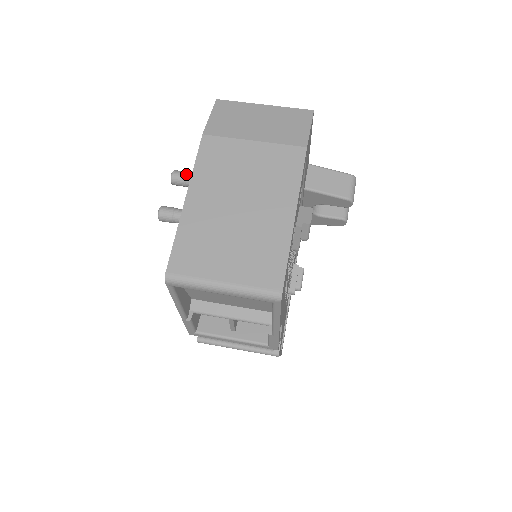
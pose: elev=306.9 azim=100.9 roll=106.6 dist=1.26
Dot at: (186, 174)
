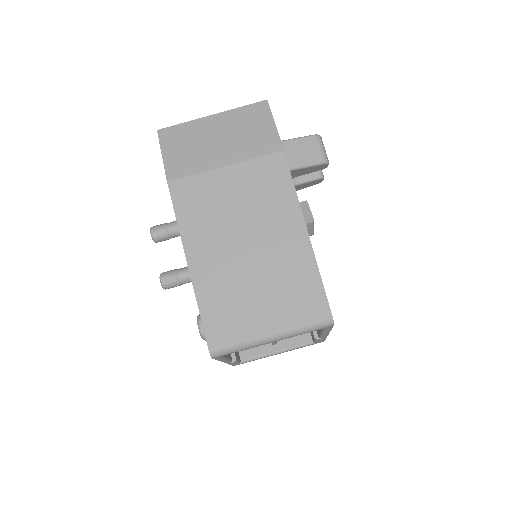
Dot at: (166, 227)
